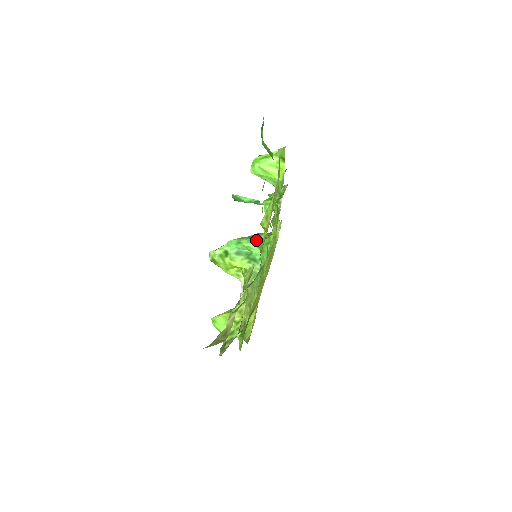
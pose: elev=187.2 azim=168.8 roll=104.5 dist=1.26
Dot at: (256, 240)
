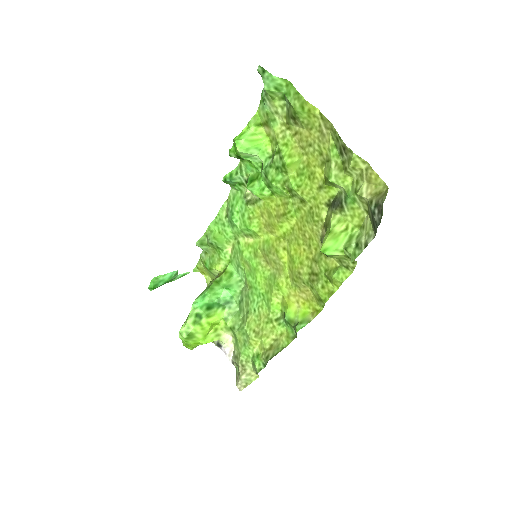
Dot at: (216, 284)
